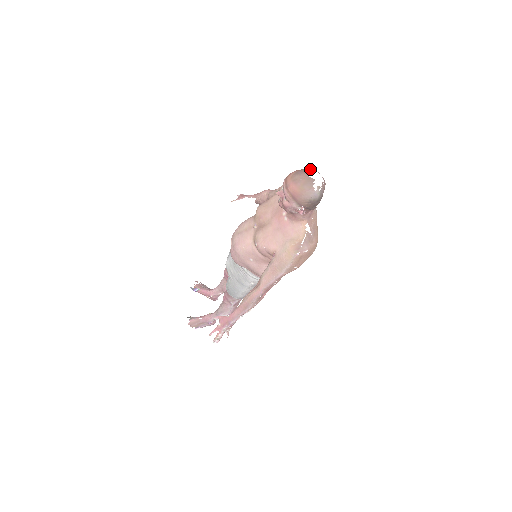
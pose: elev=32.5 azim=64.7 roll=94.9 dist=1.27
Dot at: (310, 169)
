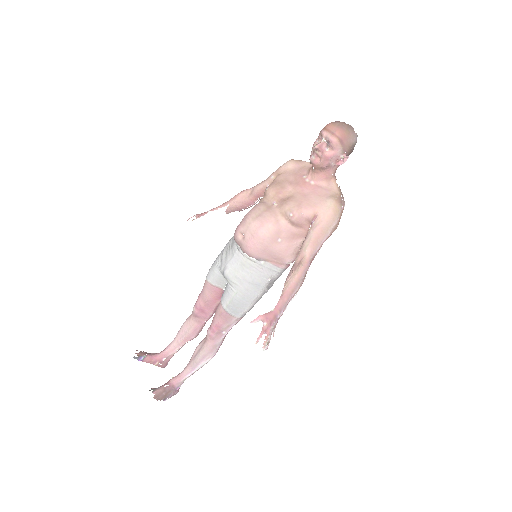
Dot at: occluded
